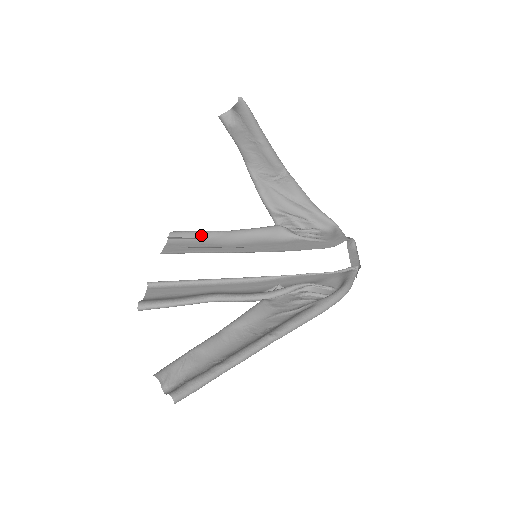
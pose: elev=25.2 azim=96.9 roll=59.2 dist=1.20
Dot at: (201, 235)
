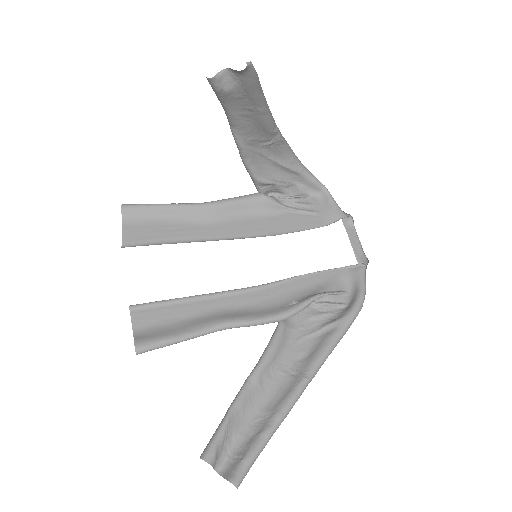
Dot at: (167, 211)
